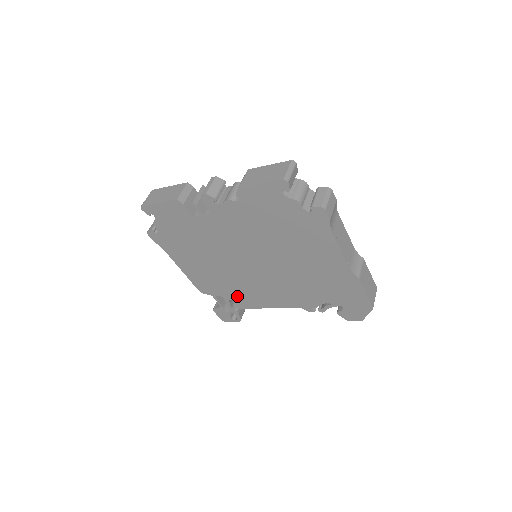
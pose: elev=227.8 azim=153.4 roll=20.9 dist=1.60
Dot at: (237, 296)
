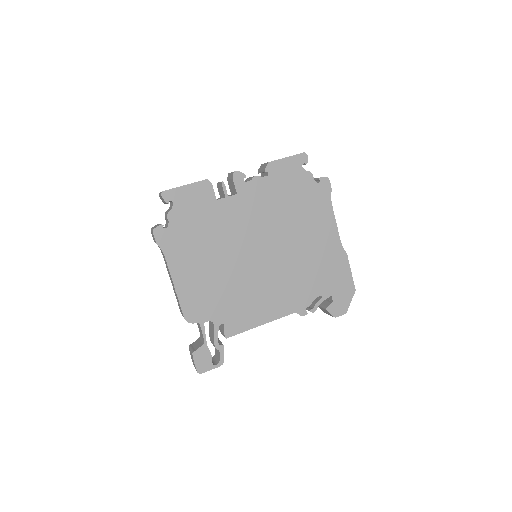
Dot at: (231, 314)
